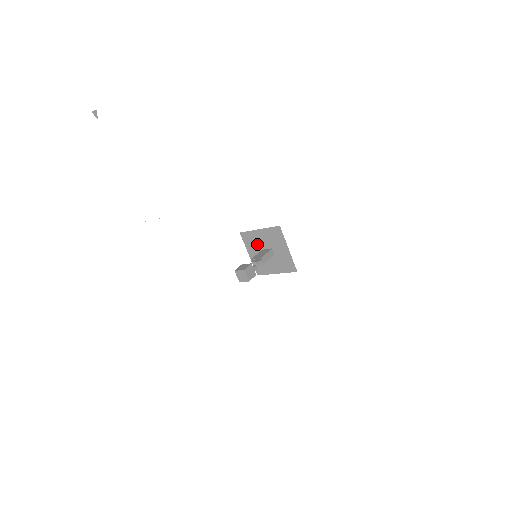
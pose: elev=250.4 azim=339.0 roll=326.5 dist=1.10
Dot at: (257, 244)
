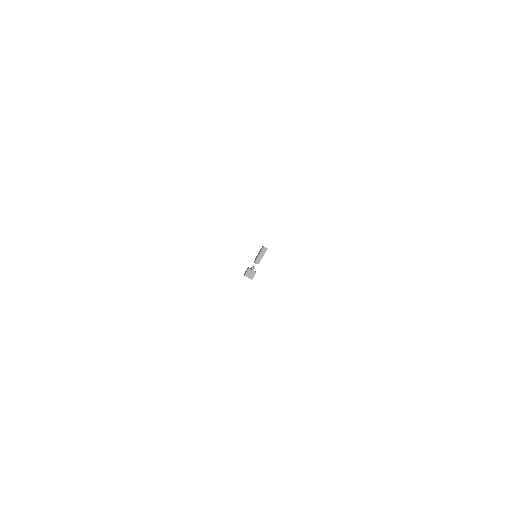
Dot at: occluded
